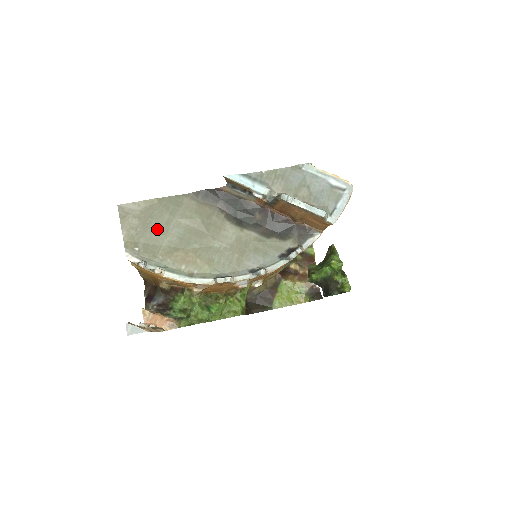
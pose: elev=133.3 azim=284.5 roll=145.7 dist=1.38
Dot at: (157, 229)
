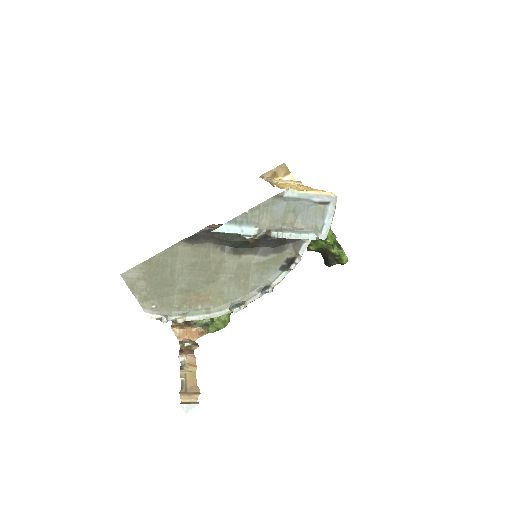
Dot at: (164, 283)
